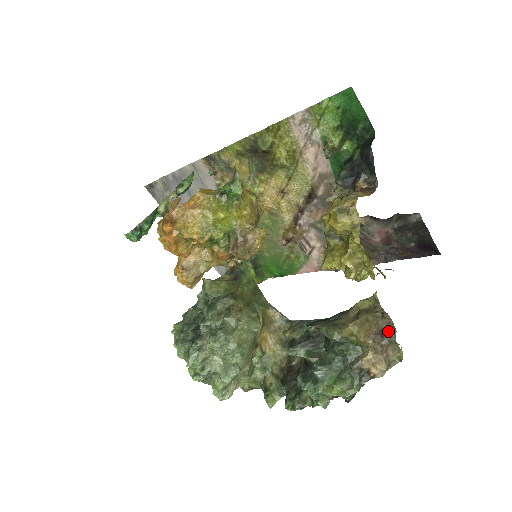
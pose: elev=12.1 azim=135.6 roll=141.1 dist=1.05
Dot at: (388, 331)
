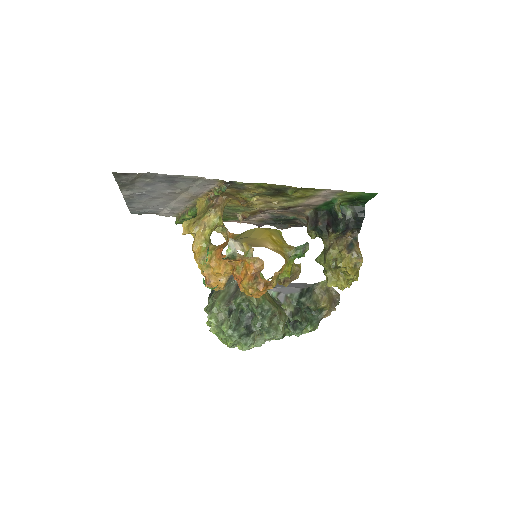
Dot at: (337, 300)
